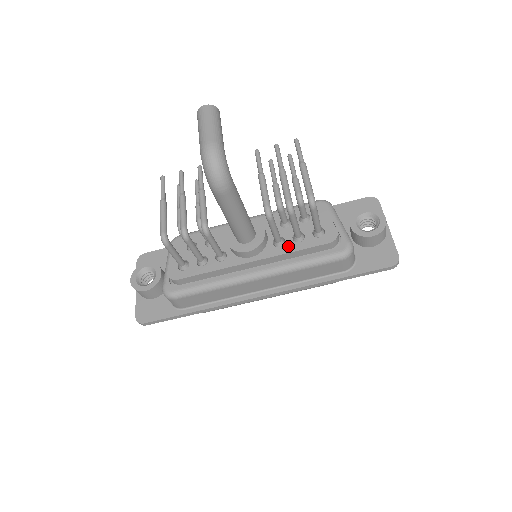
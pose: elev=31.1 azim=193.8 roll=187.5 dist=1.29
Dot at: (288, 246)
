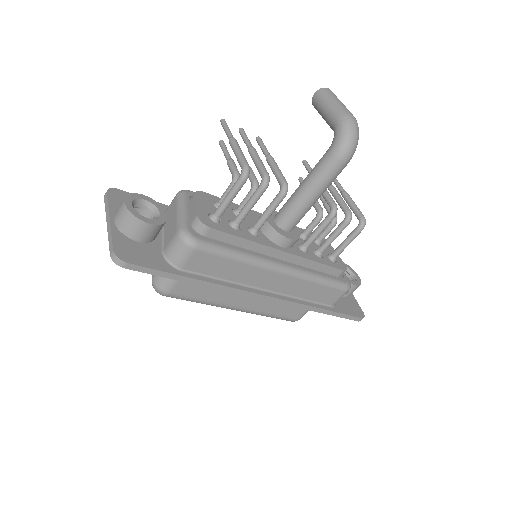
Dot at: (312, 255)
